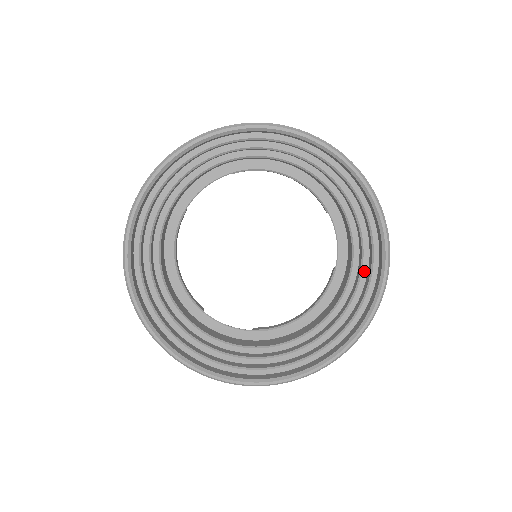
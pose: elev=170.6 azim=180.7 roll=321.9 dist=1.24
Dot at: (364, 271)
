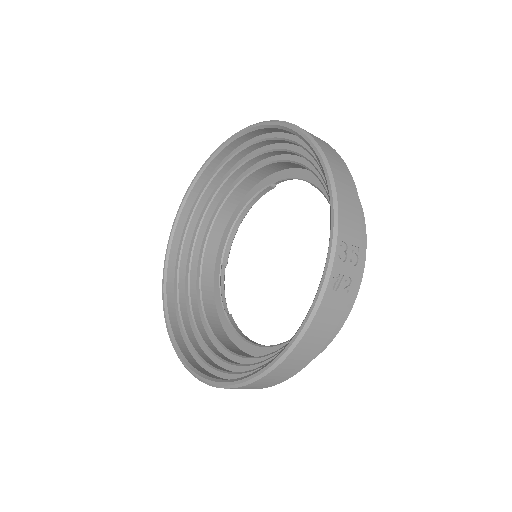
Dot at: occluded
